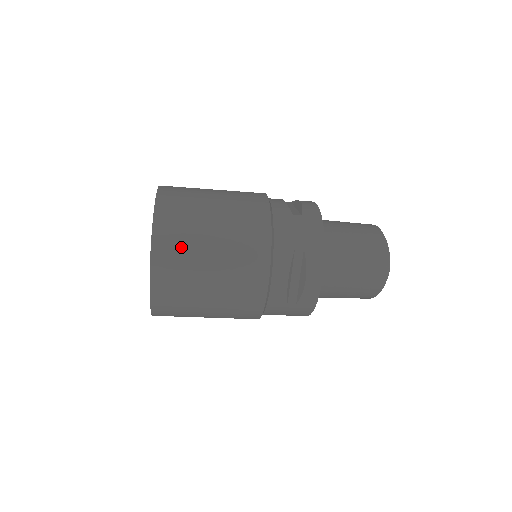
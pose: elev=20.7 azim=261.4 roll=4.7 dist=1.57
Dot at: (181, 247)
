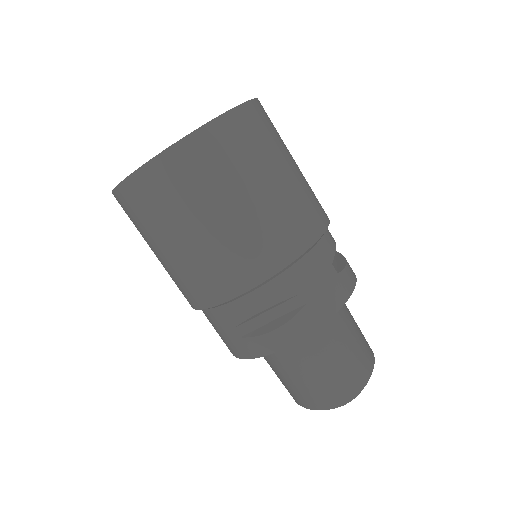
Dot at: (214, 168)
